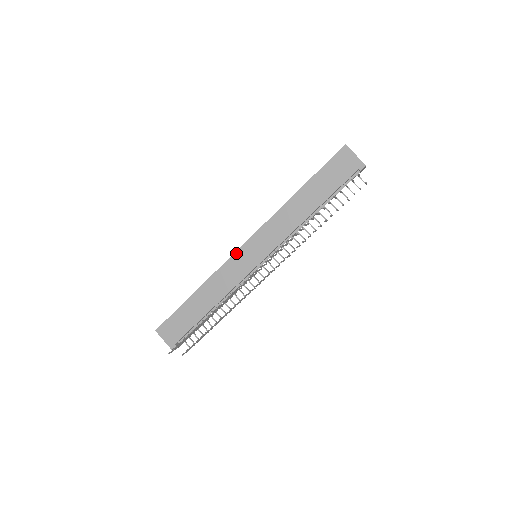
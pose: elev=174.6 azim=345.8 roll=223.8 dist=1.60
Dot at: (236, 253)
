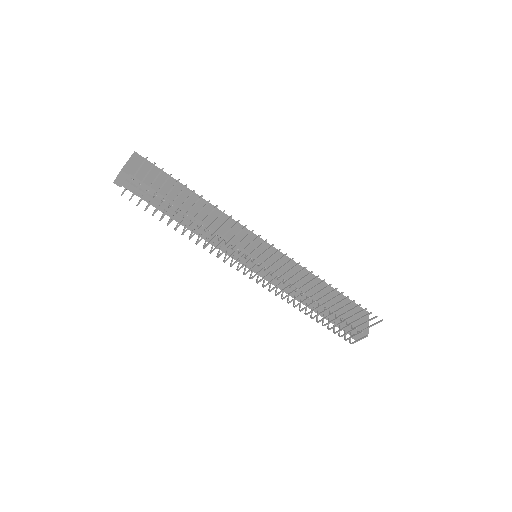
Dot at: (254, 234)
